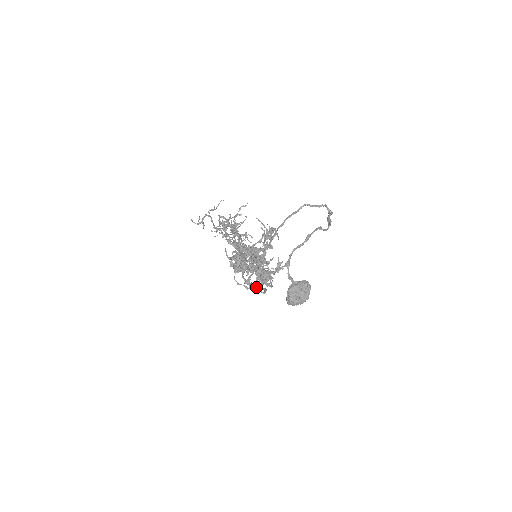
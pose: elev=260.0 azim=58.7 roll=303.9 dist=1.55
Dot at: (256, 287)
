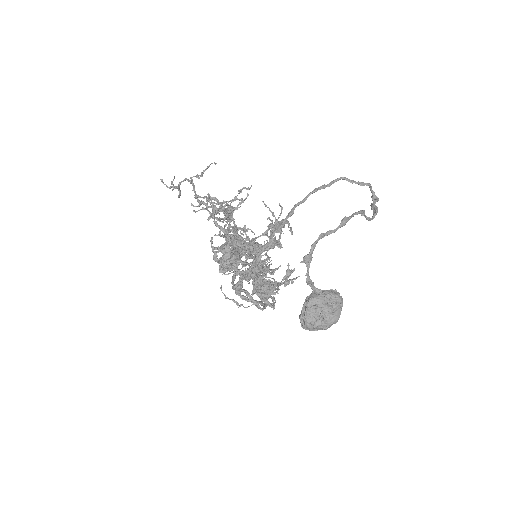
Dot at: (251, 298)
